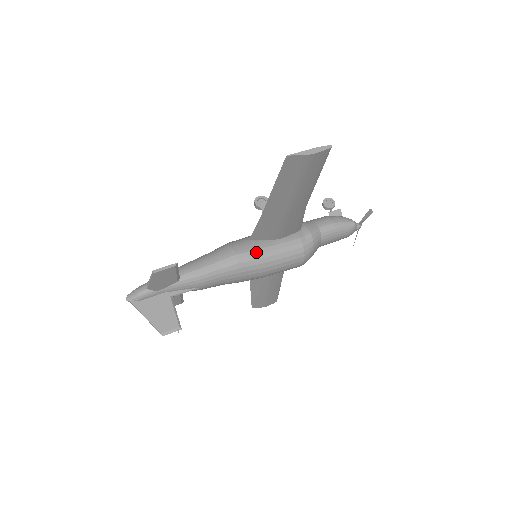
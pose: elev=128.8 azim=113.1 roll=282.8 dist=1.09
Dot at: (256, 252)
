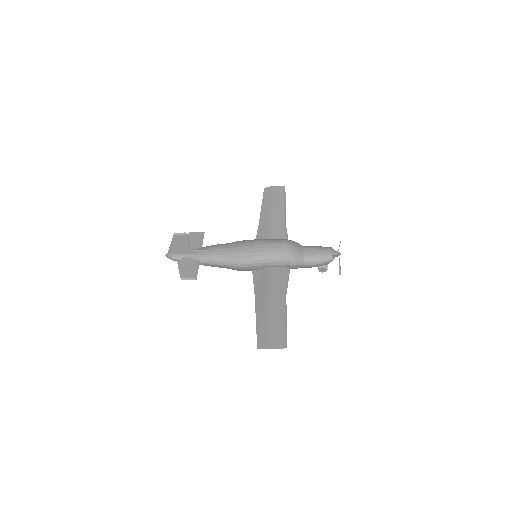
Dot at: occluded
